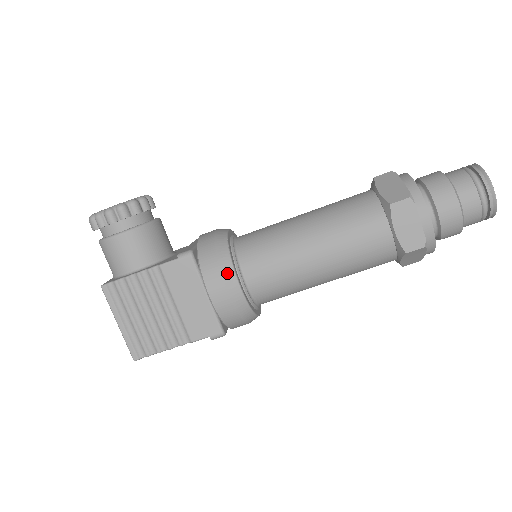
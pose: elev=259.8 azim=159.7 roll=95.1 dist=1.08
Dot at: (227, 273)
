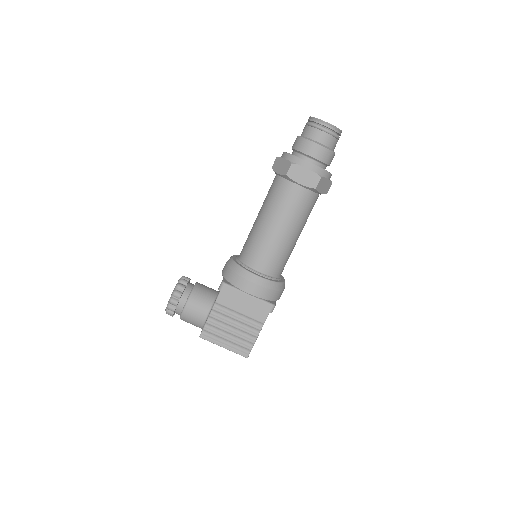
Dot at: (247, 276)
